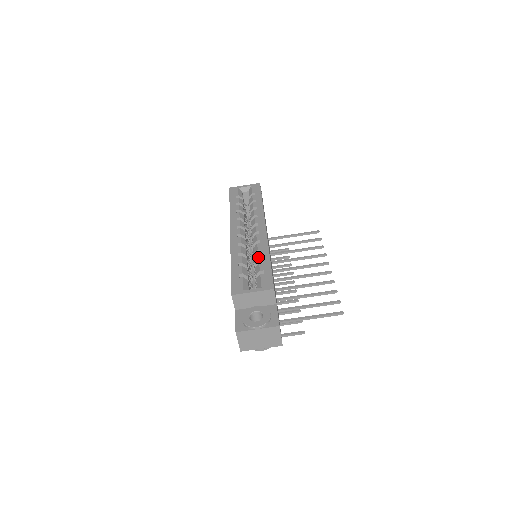
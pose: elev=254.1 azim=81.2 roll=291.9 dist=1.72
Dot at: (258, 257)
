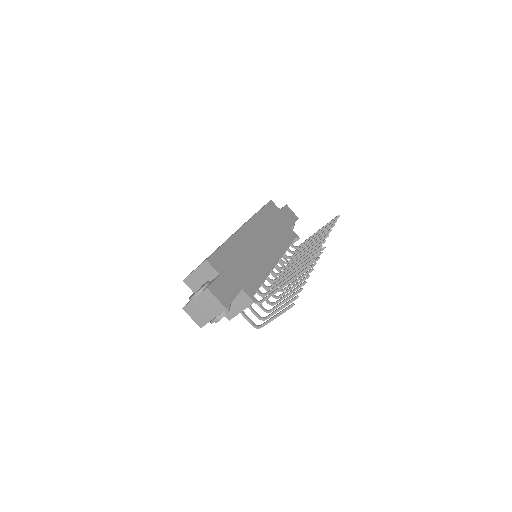
Dot at: occluded
